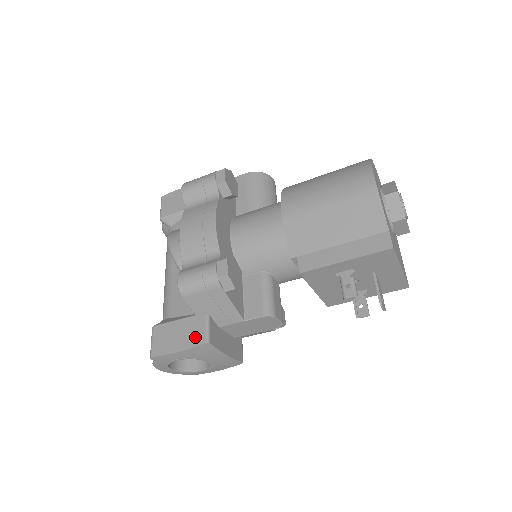
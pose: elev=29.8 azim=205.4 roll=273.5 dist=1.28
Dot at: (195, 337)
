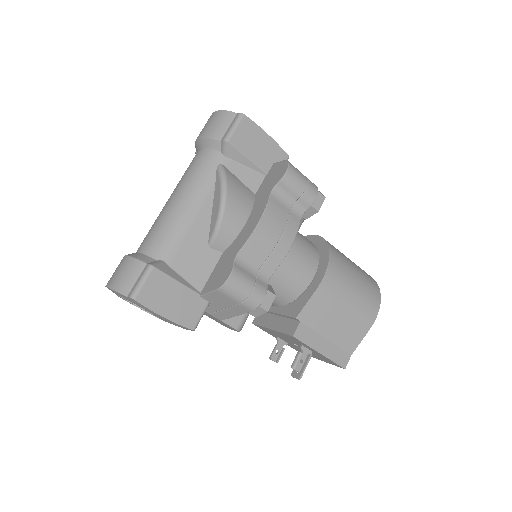
Dot at: (188, 316)
